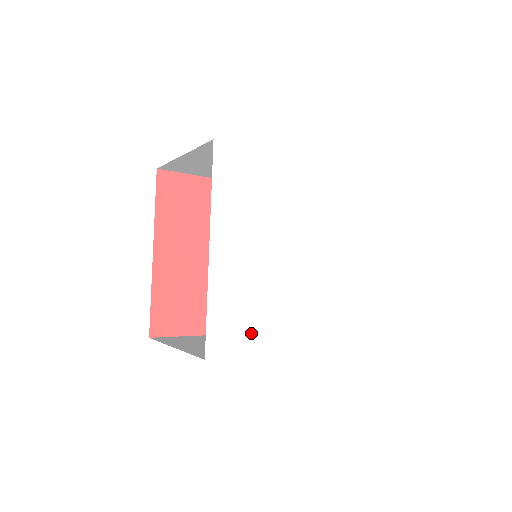
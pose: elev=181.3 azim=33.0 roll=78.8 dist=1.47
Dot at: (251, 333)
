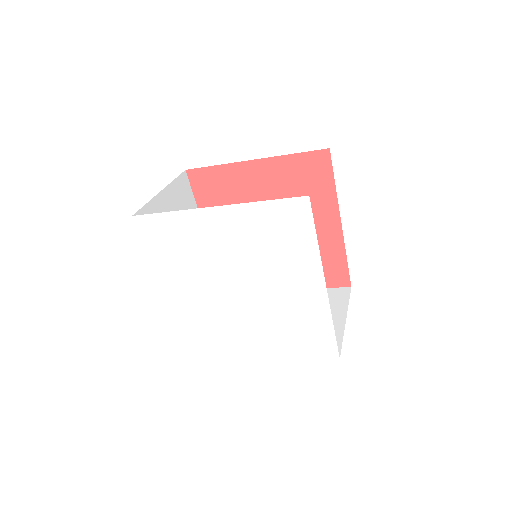
Dot at: (217, 343)
